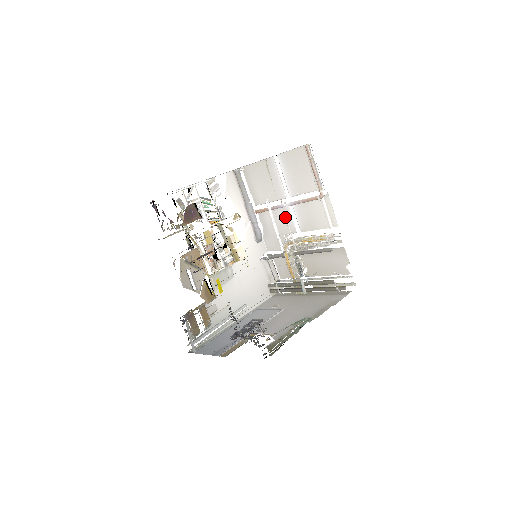
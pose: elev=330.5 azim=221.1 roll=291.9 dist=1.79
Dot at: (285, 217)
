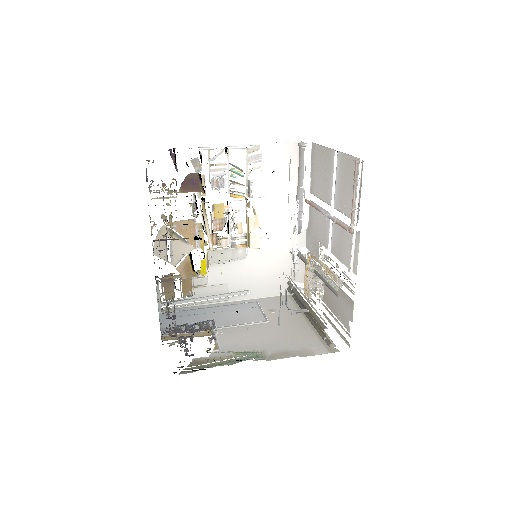
Dot at: (325, 225)
